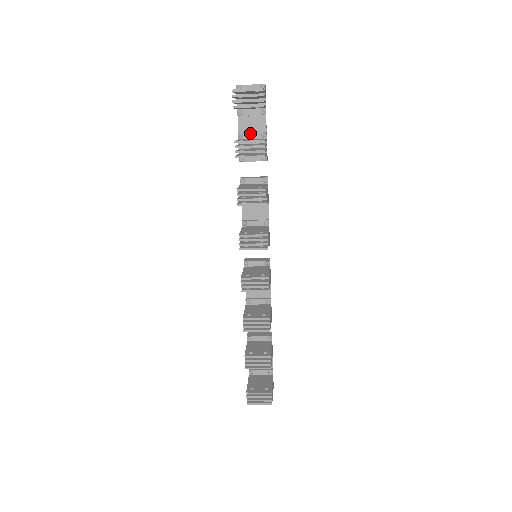
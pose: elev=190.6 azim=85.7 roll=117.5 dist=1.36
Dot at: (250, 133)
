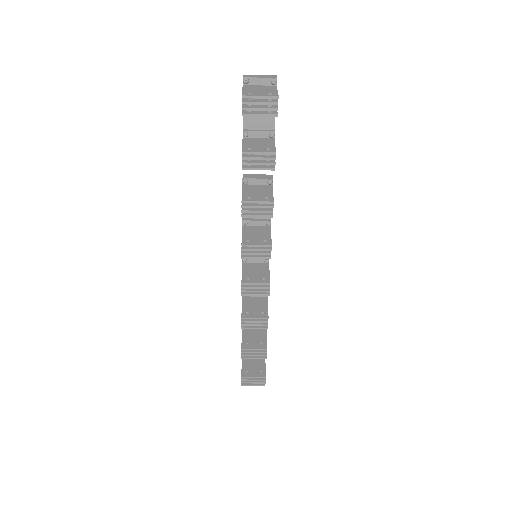
Dot at: (256, 132)
